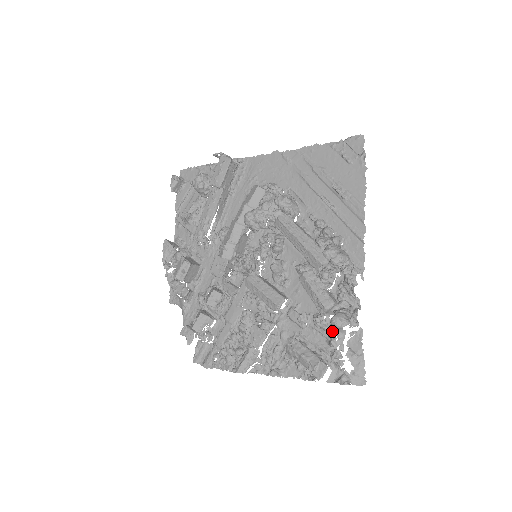
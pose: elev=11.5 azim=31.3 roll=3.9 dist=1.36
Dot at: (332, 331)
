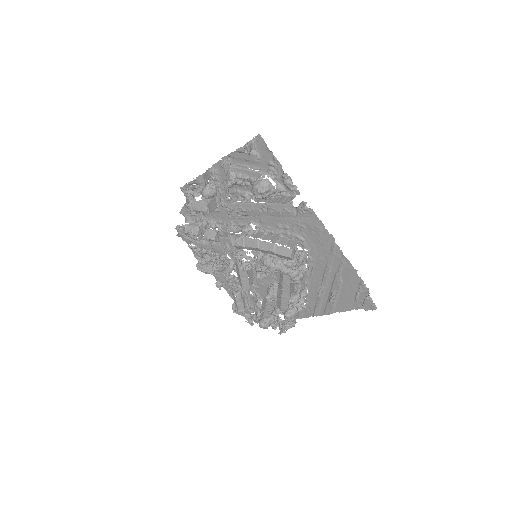
Dot at: (258, 319)
